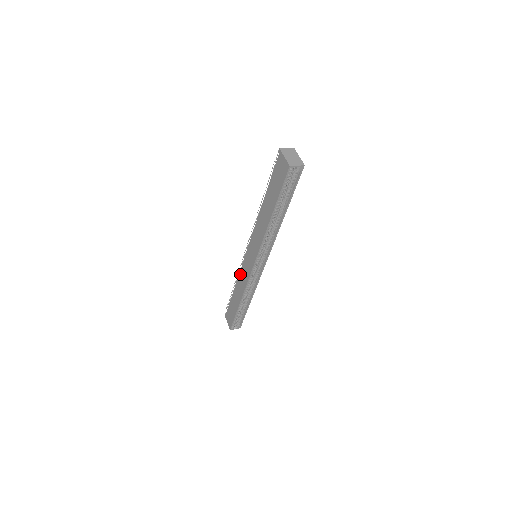
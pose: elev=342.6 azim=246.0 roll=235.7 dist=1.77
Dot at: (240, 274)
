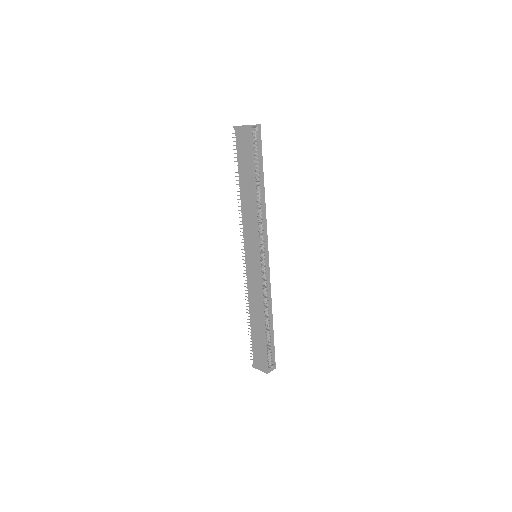
Dot at: (249, 291)
